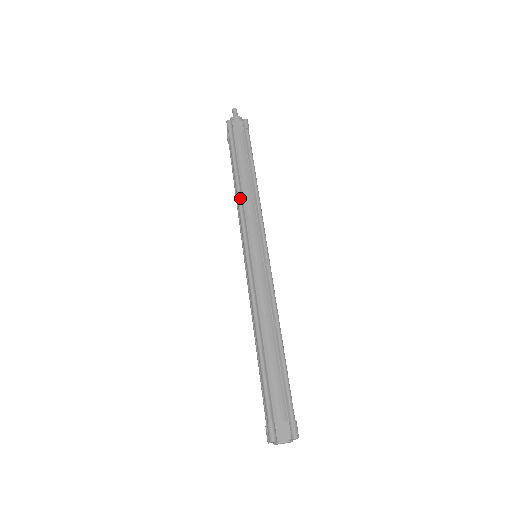
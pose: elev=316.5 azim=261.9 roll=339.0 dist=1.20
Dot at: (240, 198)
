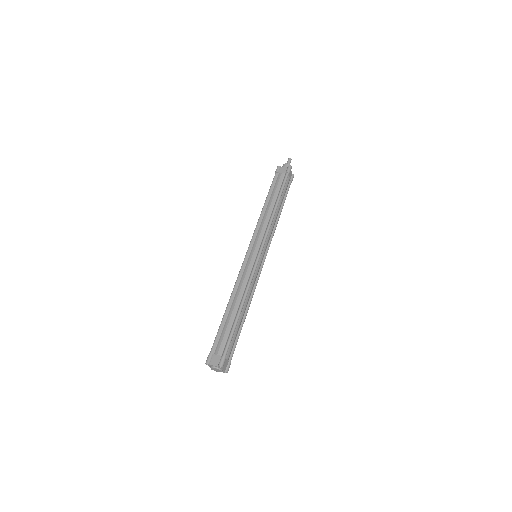
Dot at: (260, 217)
